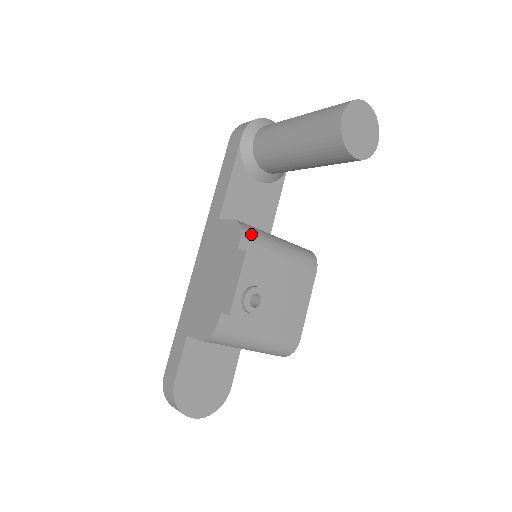
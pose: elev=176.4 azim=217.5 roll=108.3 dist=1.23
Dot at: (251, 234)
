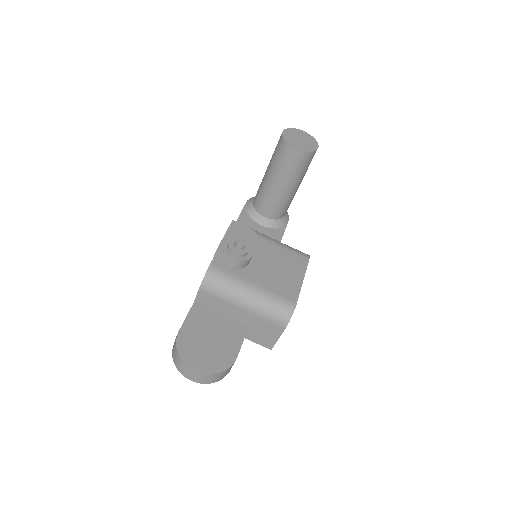
Dot at: occluded
